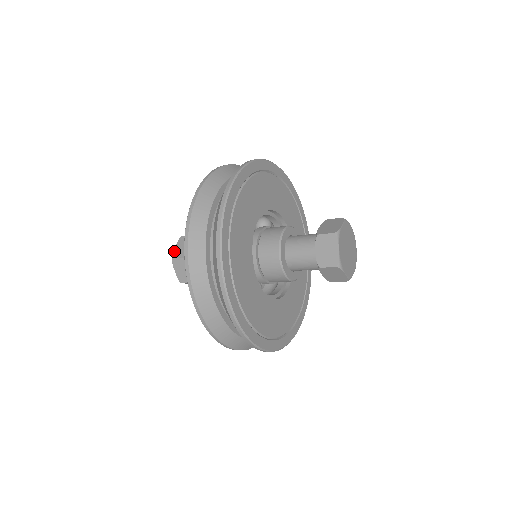
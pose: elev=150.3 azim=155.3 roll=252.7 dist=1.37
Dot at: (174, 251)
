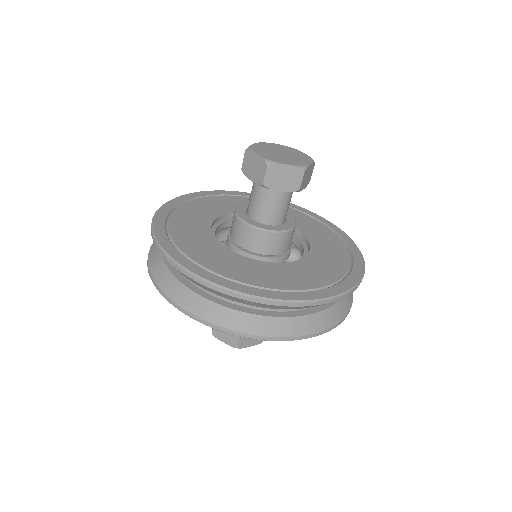
Dot at: (212, 328)
